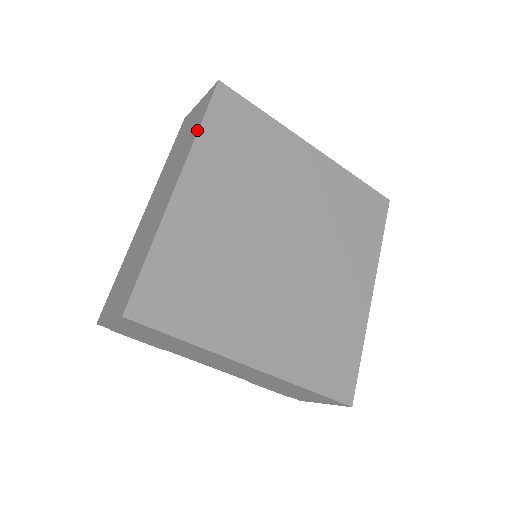
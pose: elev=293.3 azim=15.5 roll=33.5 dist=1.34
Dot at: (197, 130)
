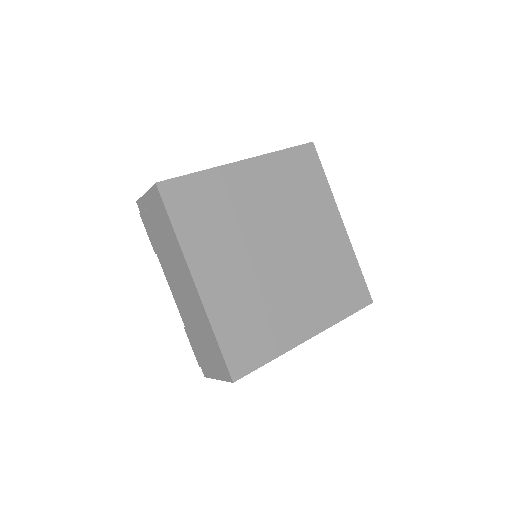
Dot at: (279, 150)
